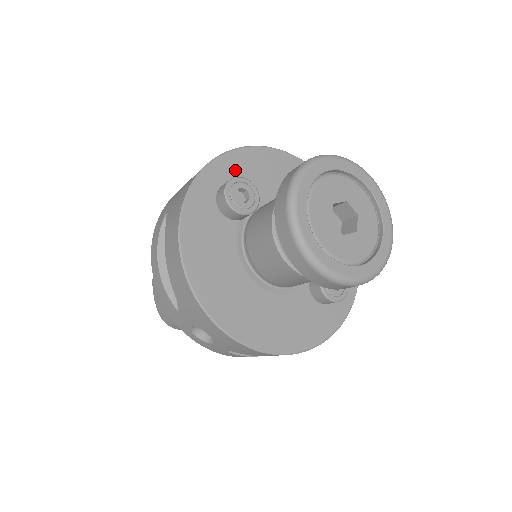
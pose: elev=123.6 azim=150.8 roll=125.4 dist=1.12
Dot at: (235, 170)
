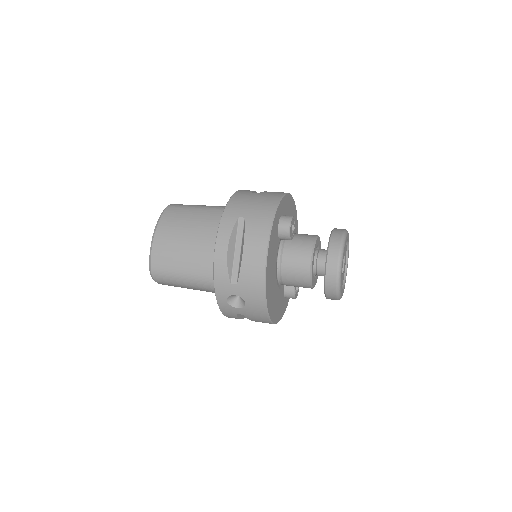
Dot at: (284, 207)
